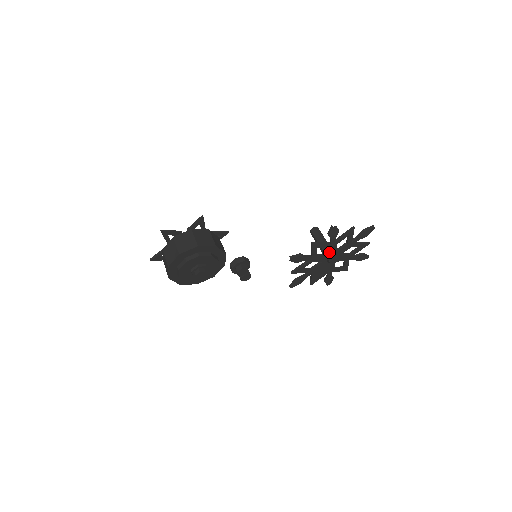
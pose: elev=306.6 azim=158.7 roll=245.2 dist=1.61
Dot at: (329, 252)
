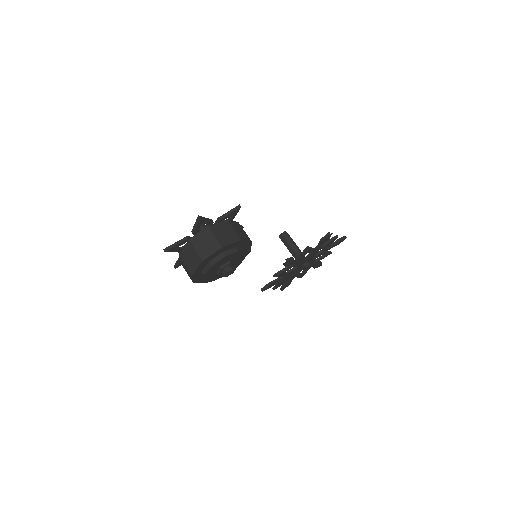
Dot at: (309, 258)
